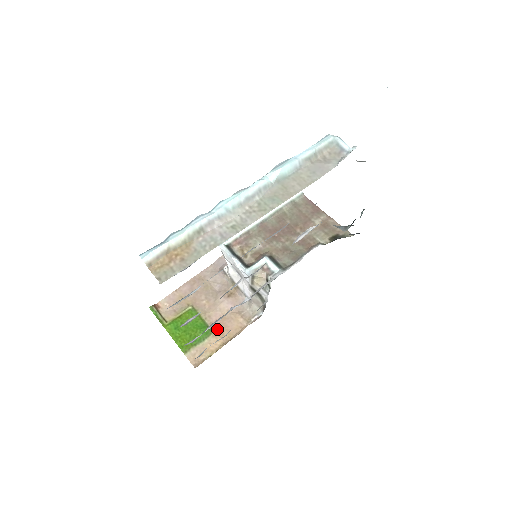
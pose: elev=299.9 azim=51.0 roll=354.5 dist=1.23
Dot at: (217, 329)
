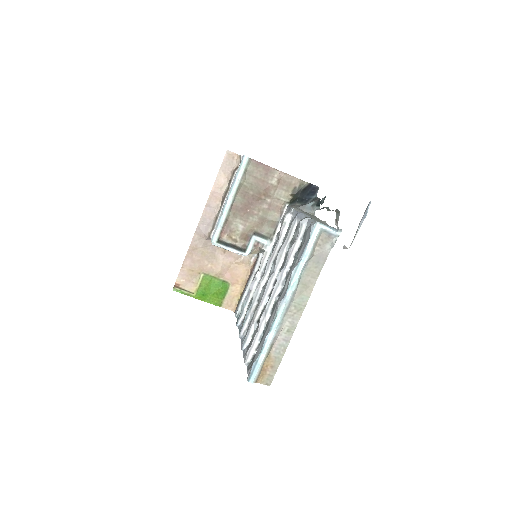
Dot at: (231, 280)
